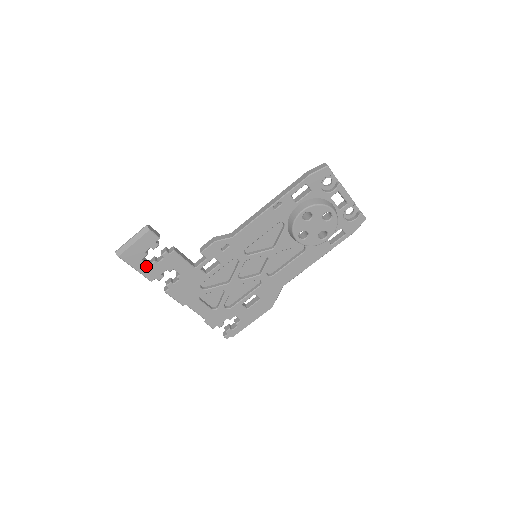
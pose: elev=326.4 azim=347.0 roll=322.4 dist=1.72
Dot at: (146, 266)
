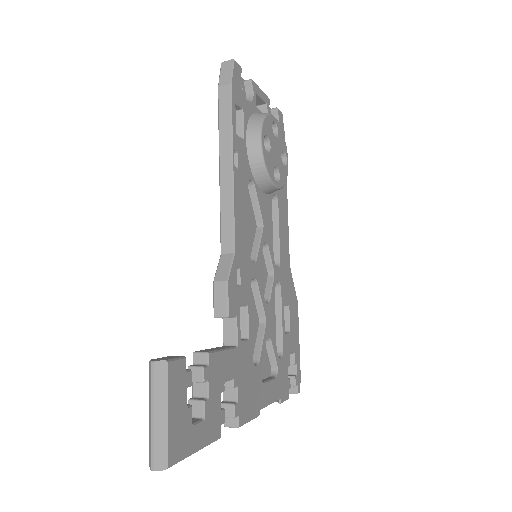
Dot at: (202, 425)
